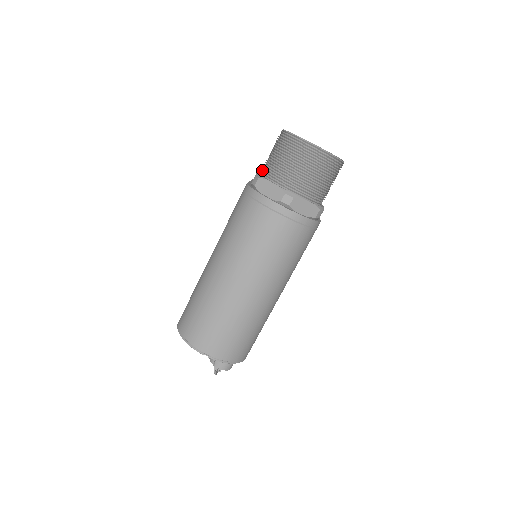
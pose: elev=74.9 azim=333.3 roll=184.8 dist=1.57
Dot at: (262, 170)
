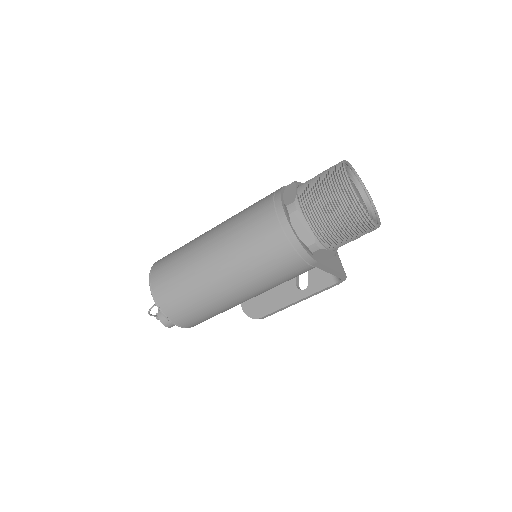
Dot at: occluded
